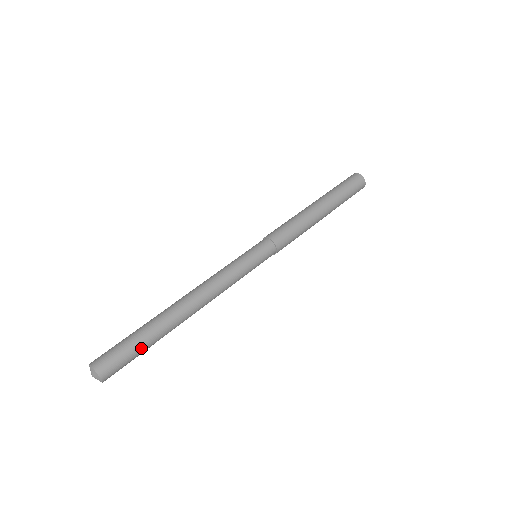
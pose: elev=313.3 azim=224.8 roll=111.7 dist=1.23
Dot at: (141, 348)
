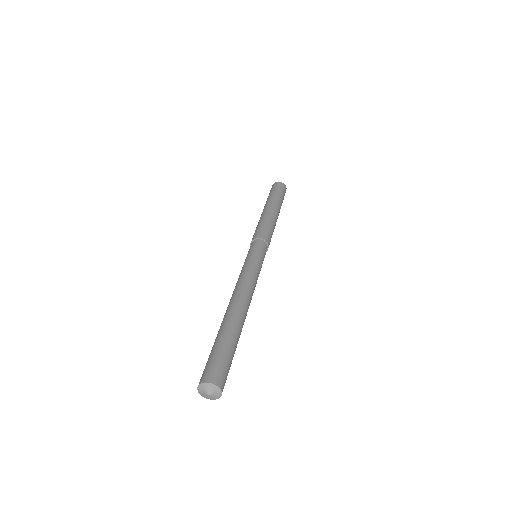
Dot at: (225, 346)
